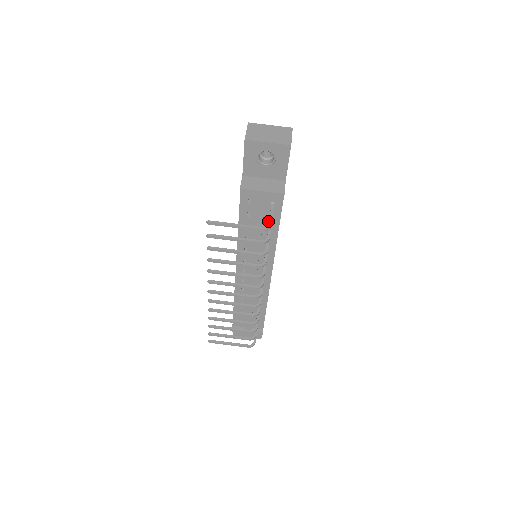
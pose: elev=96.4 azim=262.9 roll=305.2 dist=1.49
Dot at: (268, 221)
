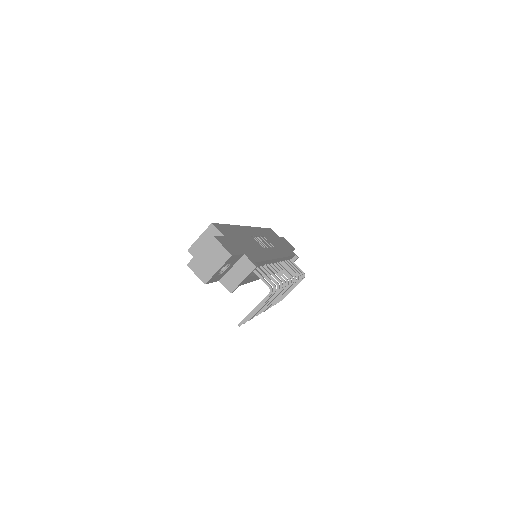
Dot at: occluded
